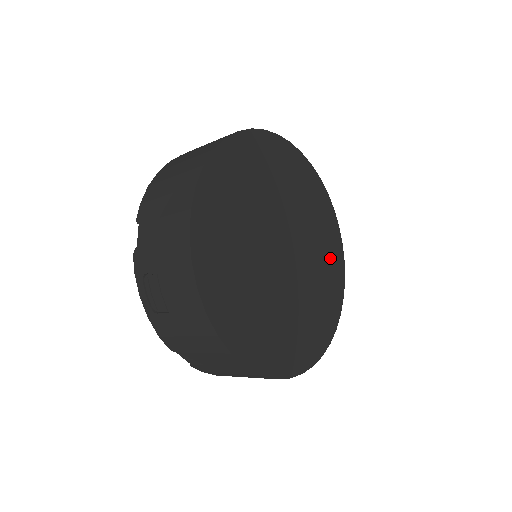
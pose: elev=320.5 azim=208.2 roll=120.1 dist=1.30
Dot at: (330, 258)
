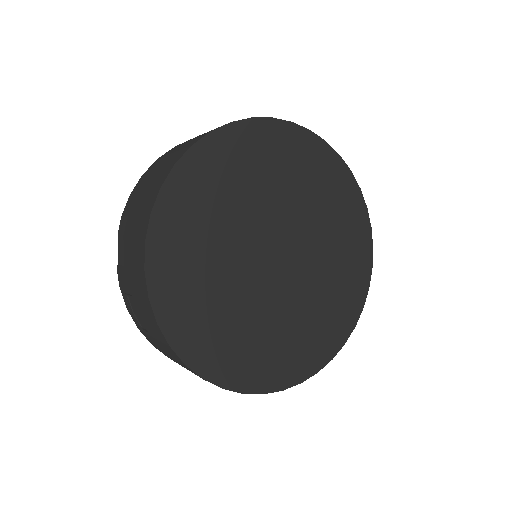
Dot at: (350, 249)
